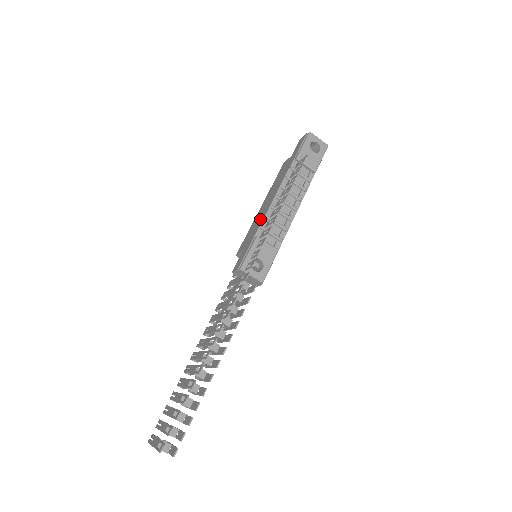
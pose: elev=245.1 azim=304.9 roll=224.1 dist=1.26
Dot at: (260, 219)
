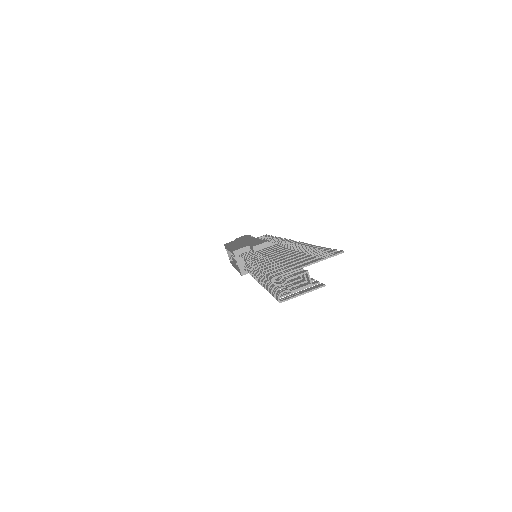
Dot at: (250, 241)
